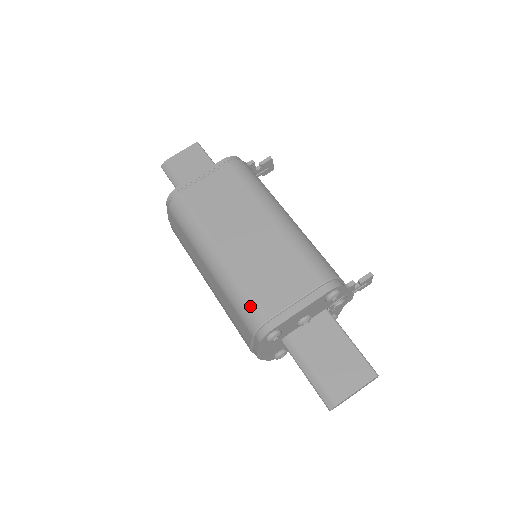
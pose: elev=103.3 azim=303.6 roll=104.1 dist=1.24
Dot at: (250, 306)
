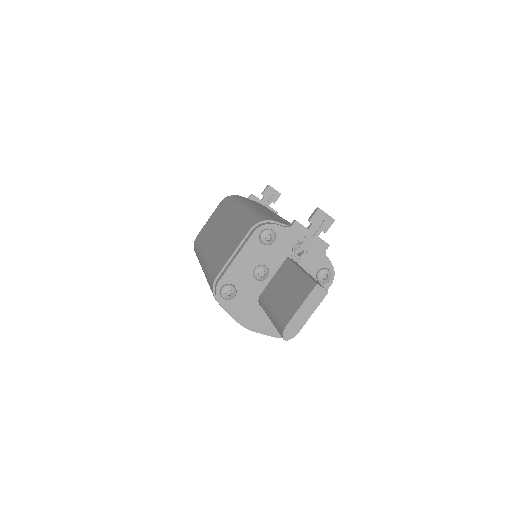
Dot at: (210, 277)
